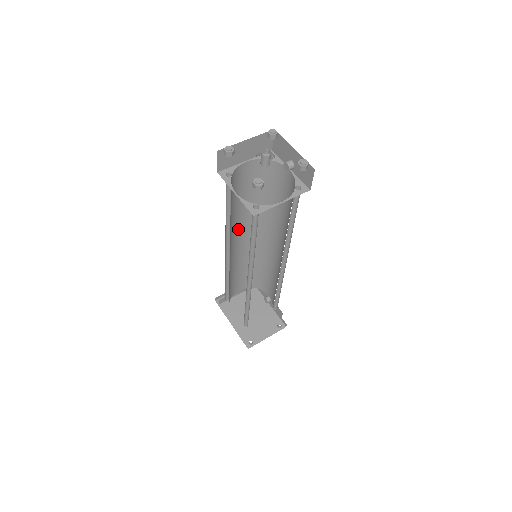
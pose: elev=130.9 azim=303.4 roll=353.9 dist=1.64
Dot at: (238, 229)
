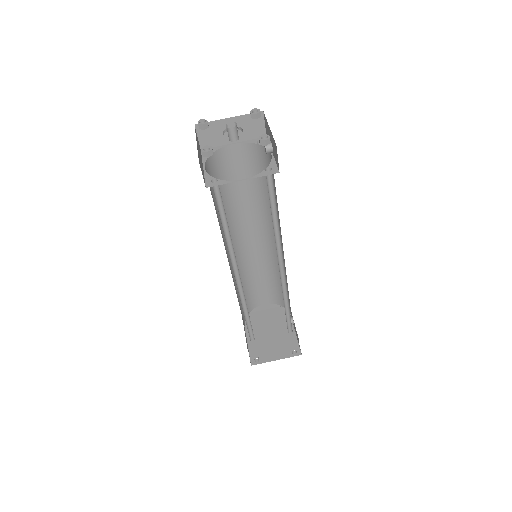
Dot at: (244, 225)
